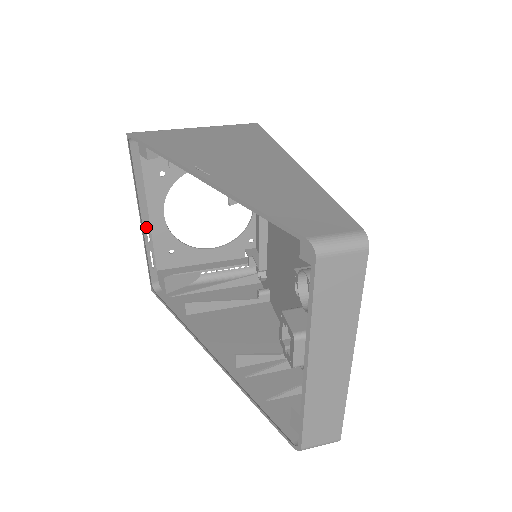
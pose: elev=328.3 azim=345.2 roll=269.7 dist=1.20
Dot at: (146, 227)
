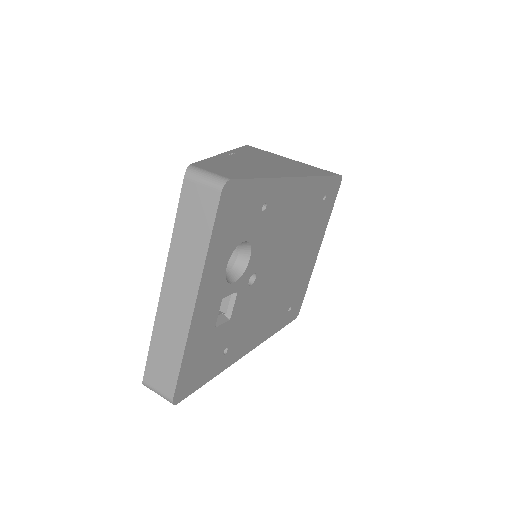
Dot at: occluded
